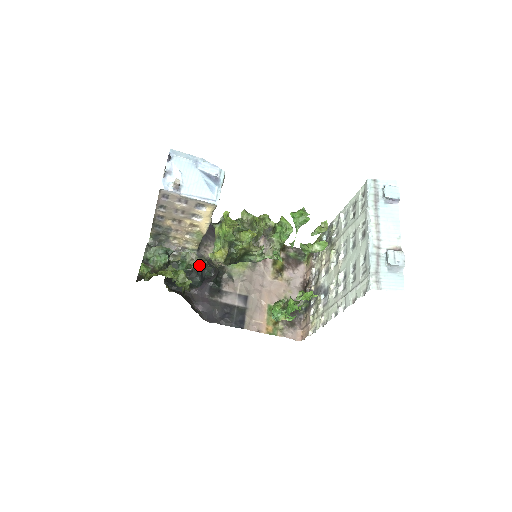
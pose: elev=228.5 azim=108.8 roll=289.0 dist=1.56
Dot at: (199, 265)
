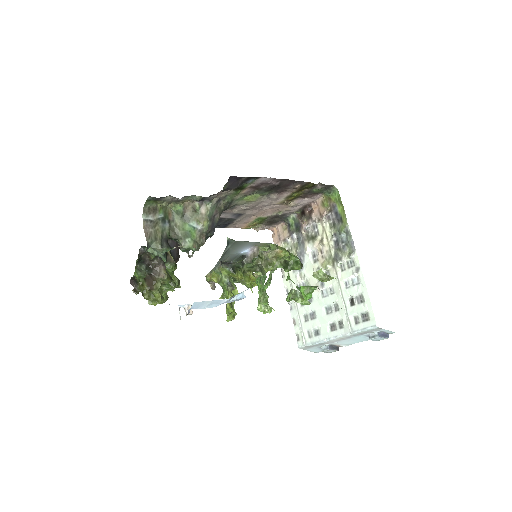
Dot at: occluded
